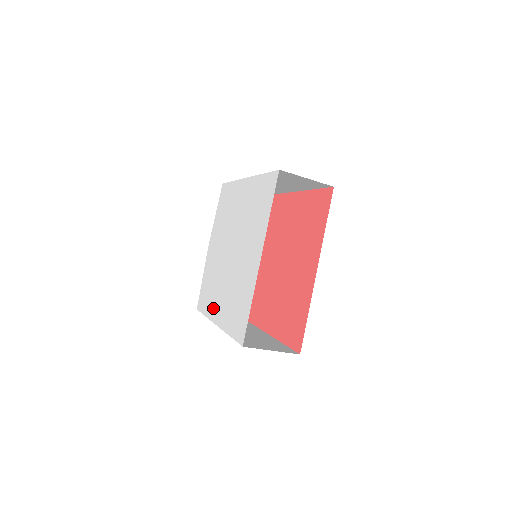
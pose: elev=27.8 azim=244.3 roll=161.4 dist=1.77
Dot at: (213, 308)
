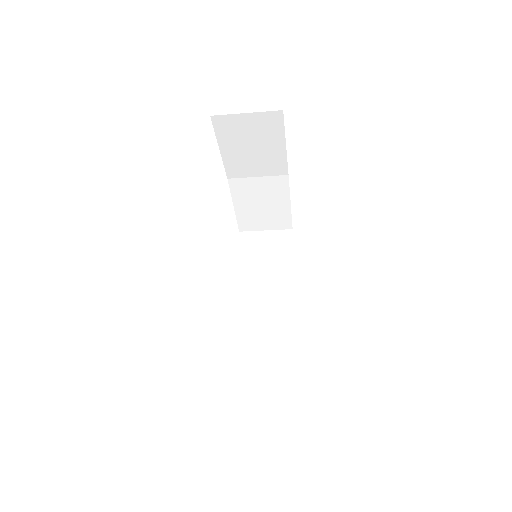
Dot at: occluded
